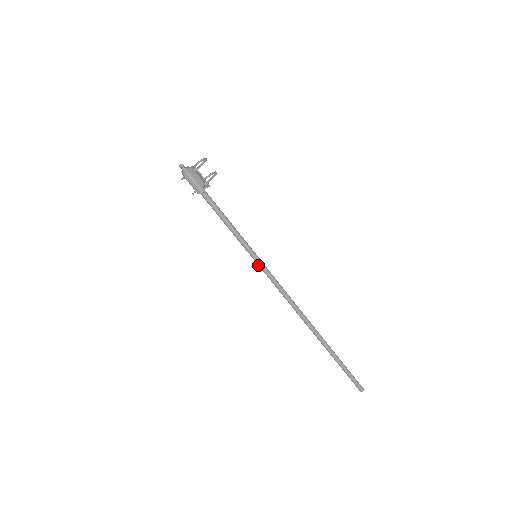
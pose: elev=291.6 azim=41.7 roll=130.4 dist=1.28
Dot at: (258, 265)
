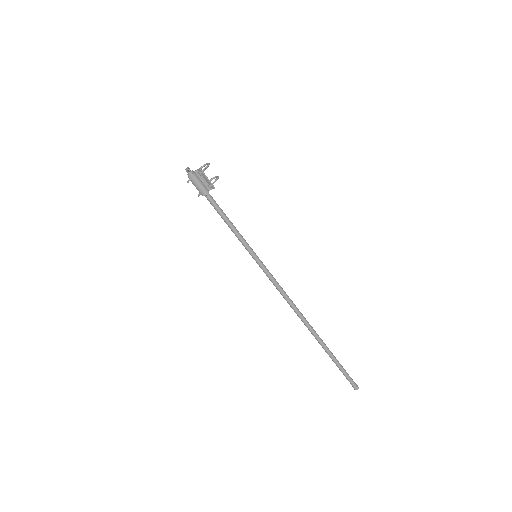
Dot at: occluded
